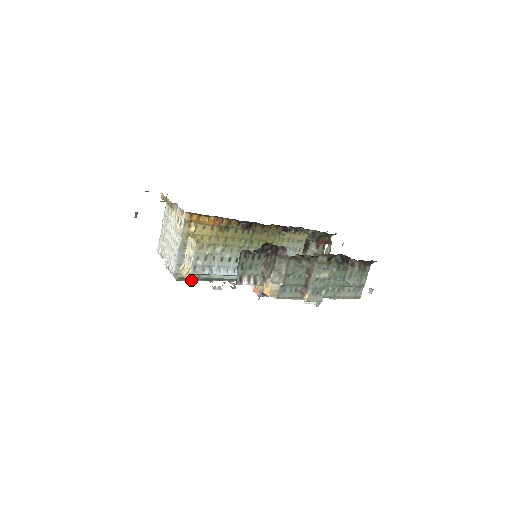
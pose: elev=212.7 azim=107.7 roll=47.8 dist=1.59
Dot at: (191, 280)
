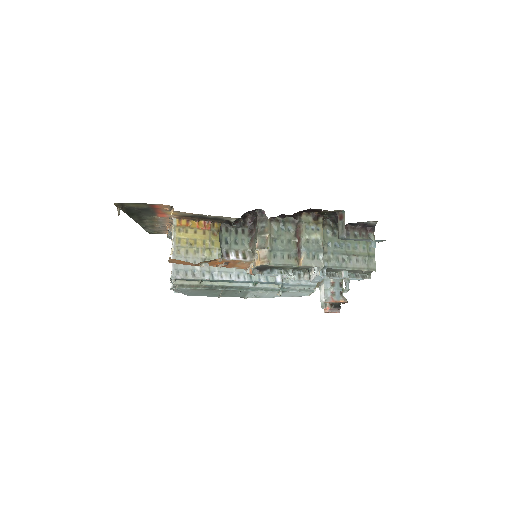
Dot at: (193, 288)
